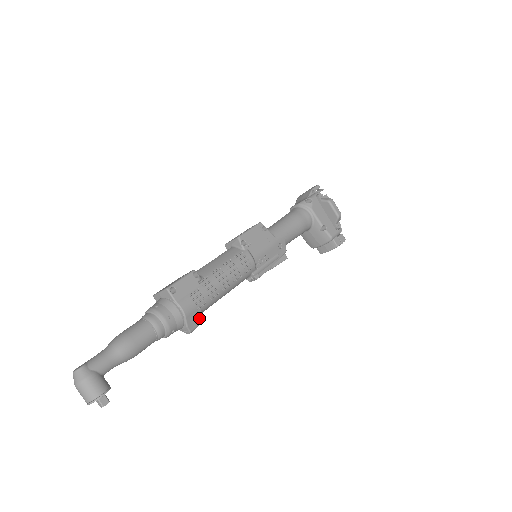
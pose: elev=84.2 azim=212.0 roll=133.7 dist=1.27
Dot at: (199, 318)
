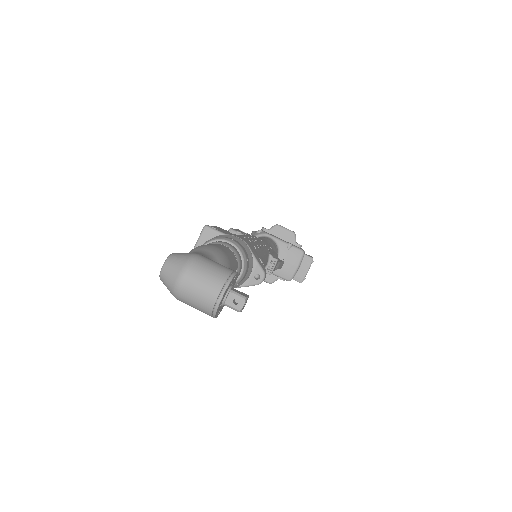
Dot at: occluded
